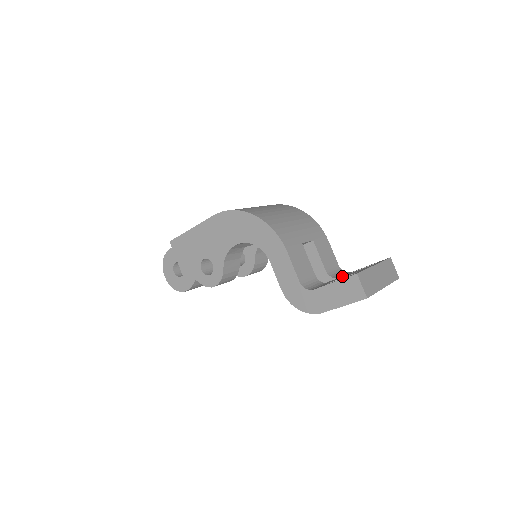
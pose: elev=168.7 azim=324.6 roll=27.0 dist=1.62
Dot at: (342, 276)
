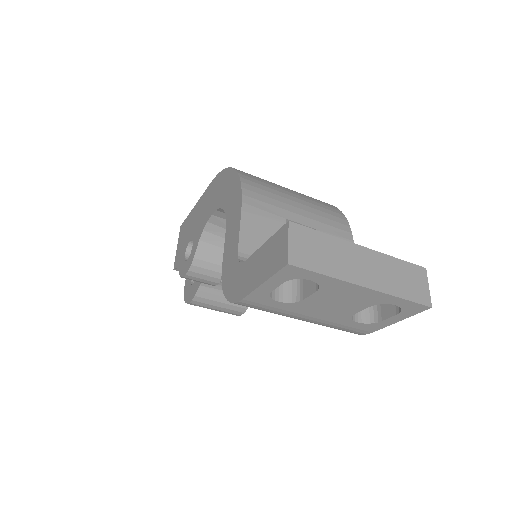
Dot at: occluded
